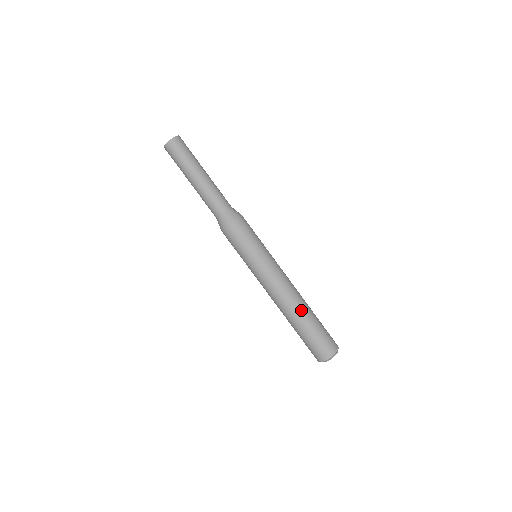
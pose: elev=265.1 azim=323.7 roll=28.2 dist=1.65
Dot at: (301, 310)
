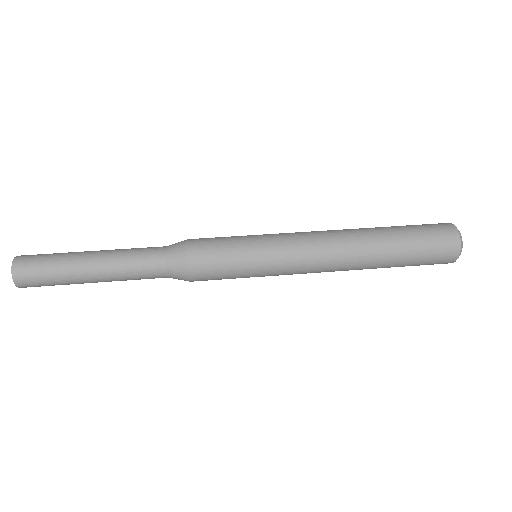
Dot at: (370, 237)
